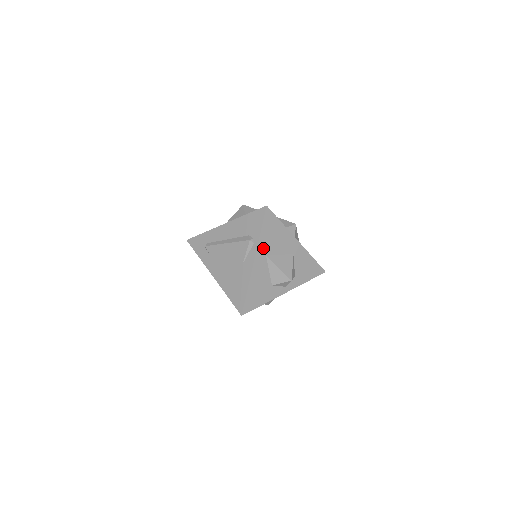
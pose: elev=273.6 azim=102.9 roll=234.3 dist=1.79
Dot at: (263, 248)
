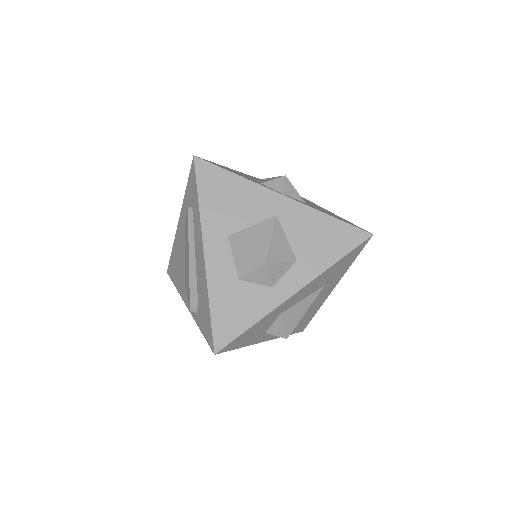
Dot at: occluded
